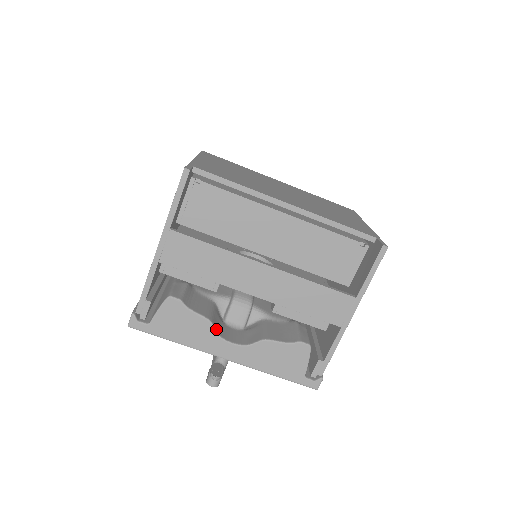
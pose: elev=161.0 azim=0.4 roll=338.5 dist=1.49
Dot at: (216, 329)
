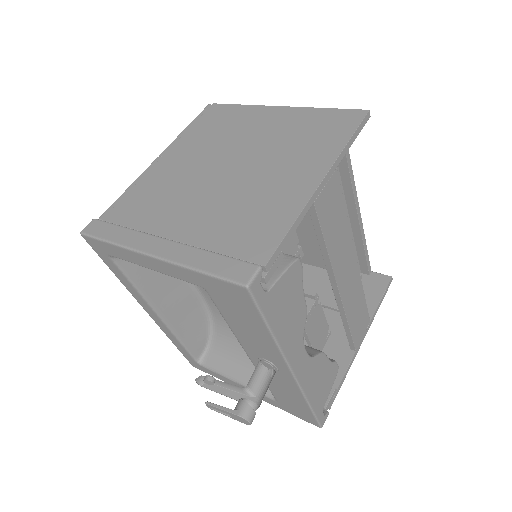
Dot at: (302, 326)
